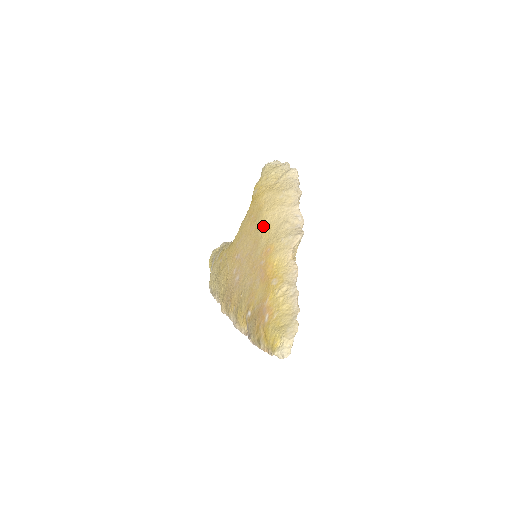
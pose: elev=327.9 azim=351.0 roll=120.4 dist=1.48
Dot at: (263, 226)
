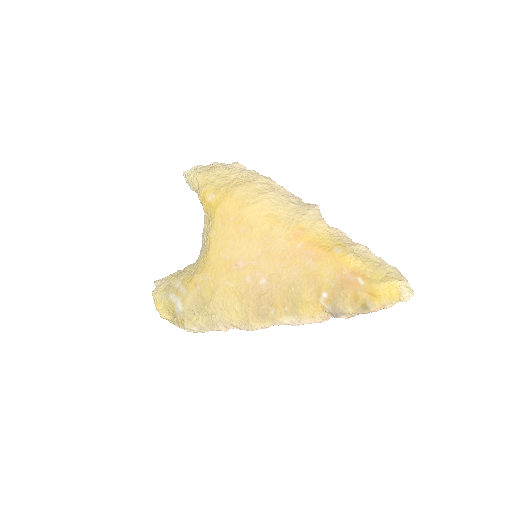
Dot at: (265, 217)
